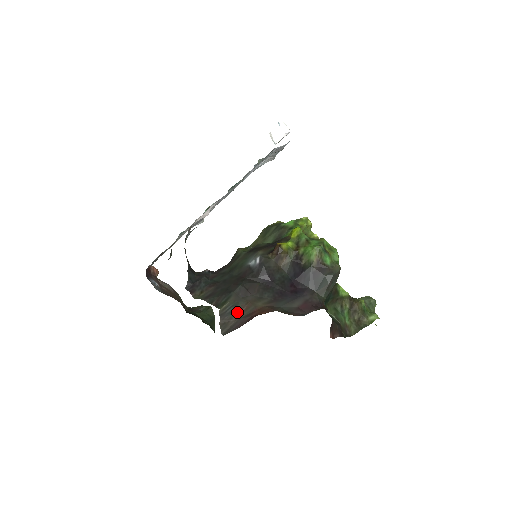
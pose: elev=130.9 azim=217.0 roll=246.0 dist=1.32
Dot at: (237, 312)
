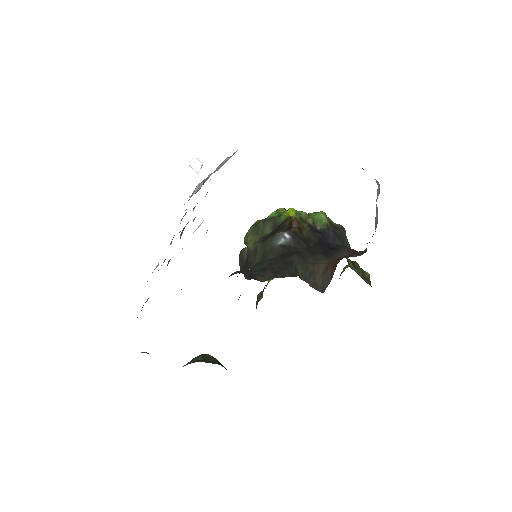
Dot at: (314, 273)
